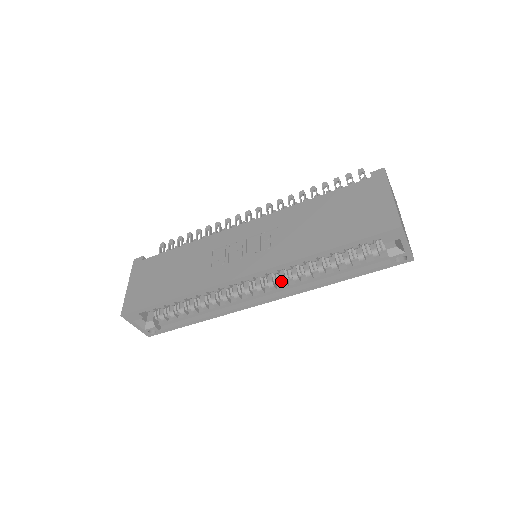
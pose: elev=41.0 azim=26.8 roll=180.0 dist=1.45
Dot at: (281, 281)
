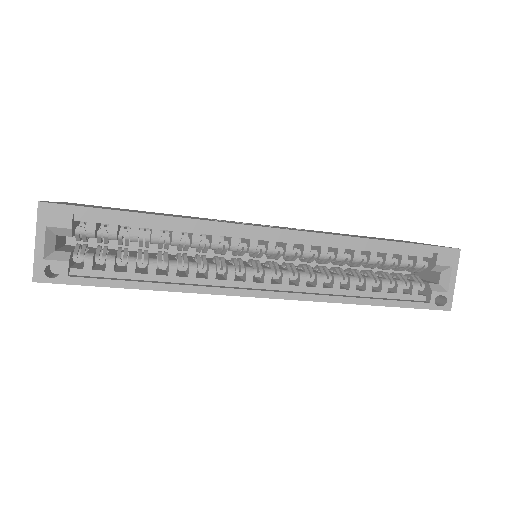
Dot at: (301, 274)
